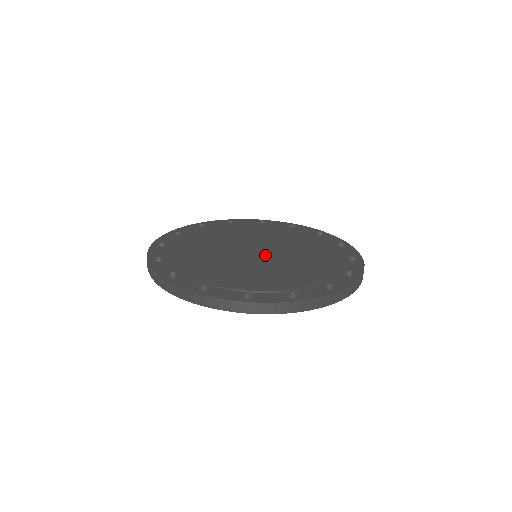
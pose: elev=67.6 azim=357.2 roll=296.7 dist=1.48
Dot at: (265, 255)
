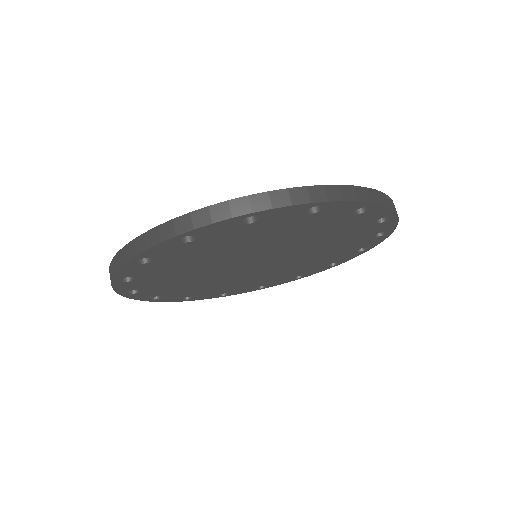
Dot at: occluded
